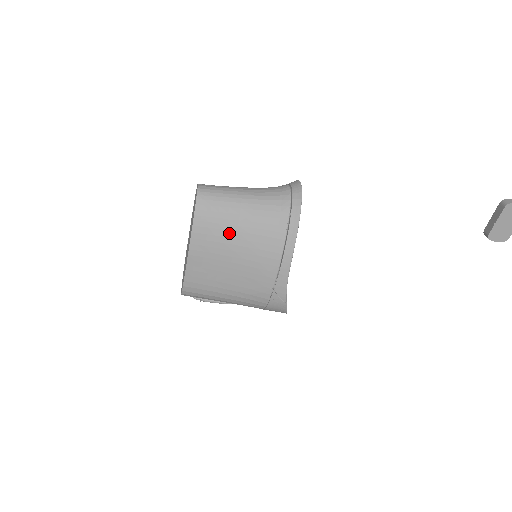
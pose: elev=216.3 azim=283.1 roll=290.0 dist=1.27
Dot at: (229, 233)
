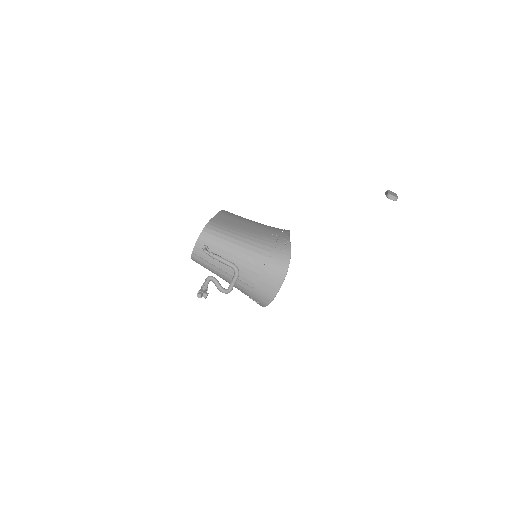
Dot at: occluded
